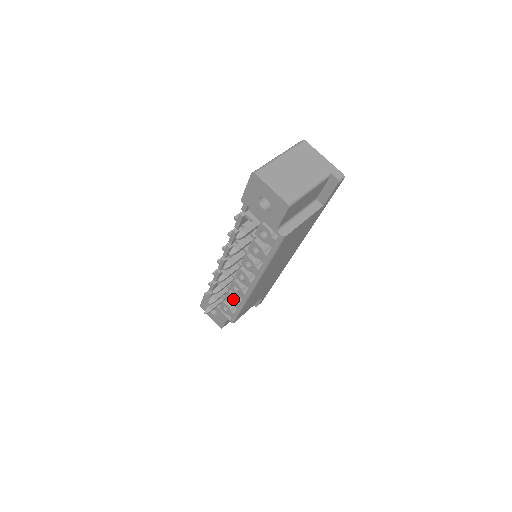
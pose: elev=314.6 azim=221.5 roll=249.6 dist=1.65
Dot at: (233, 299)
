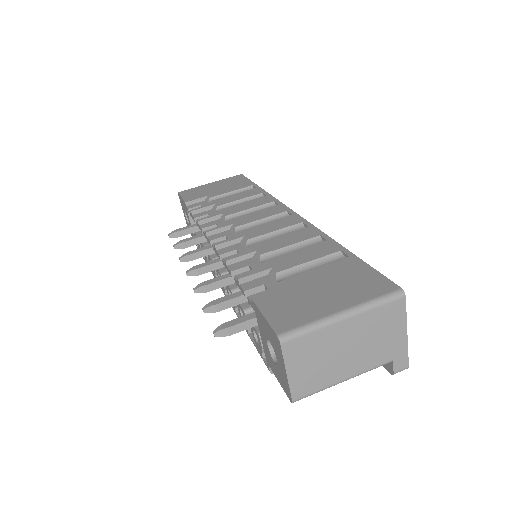
Dot at: (206, 256)
